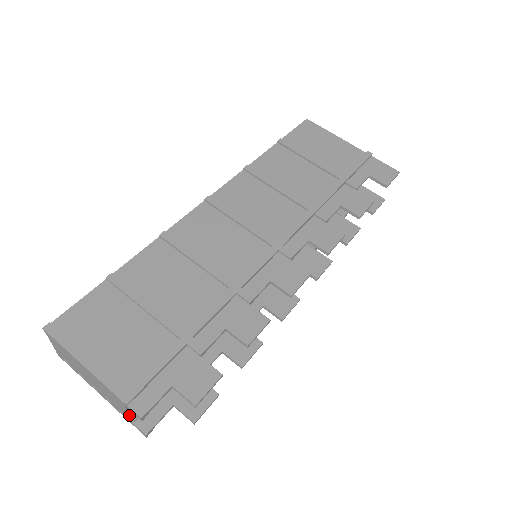
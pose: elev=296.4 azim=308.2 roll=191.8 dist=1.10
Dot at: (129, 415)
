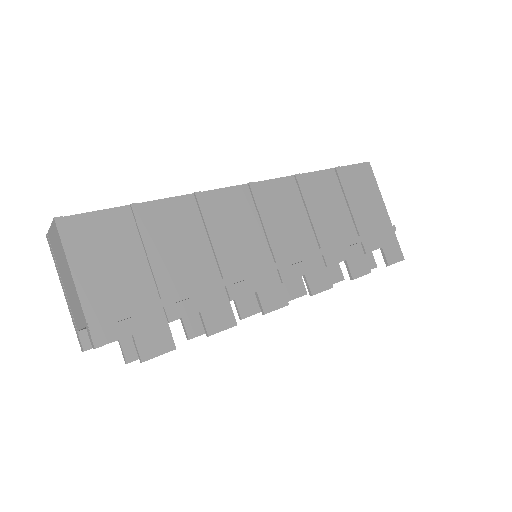
Dot at: (81, 329)
